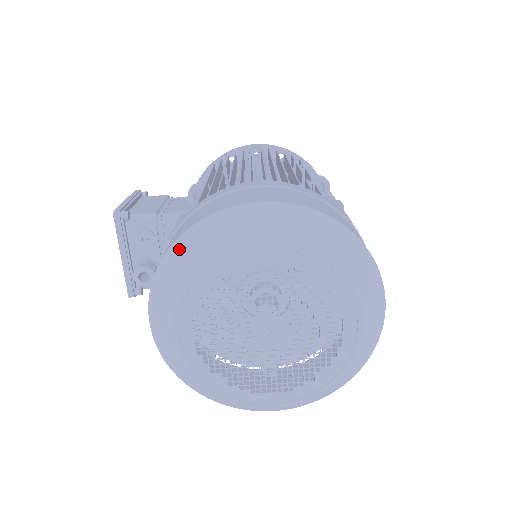
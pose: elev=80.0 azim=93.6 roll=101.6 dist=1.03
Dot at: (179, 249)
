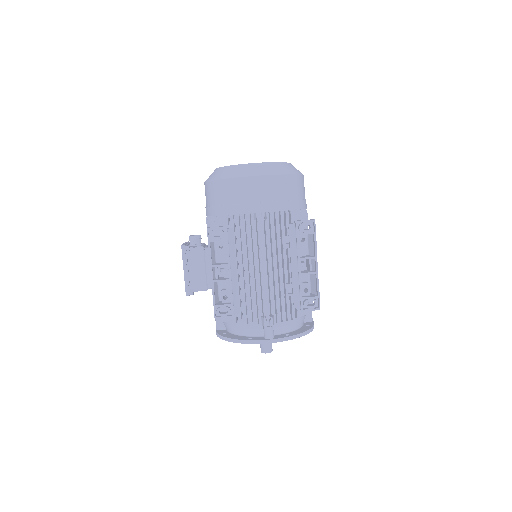
Dot at: occluded
